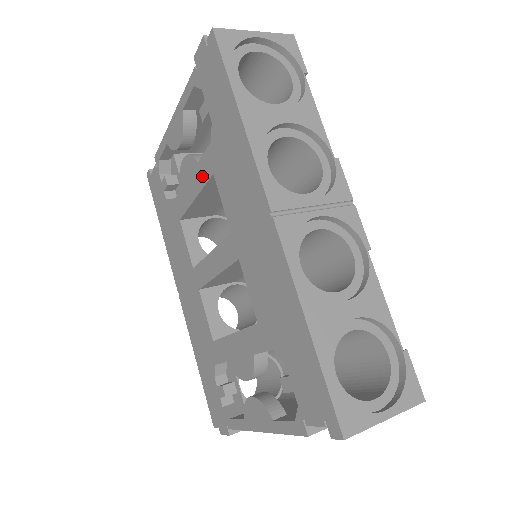
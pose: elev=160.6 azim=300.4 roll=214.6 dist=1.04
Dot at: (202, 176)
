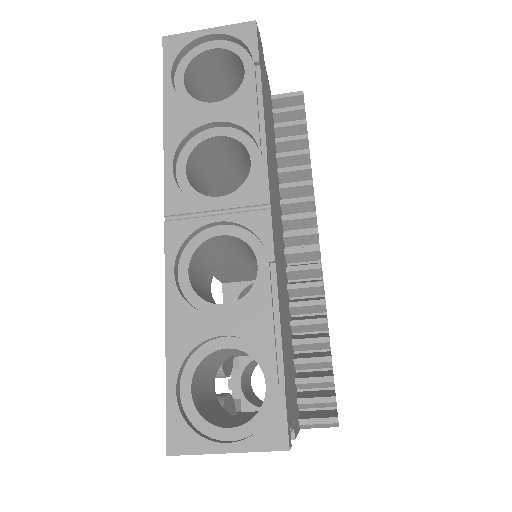
Dot at: occluded
